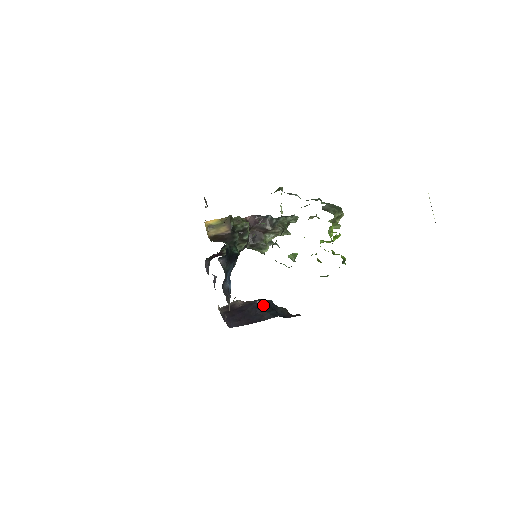
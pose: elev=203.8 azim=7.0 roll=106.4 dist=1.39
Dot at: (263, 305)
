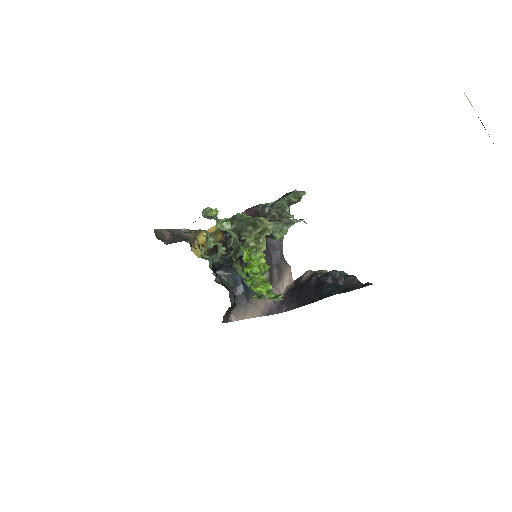
Dot at: (319, 281)
